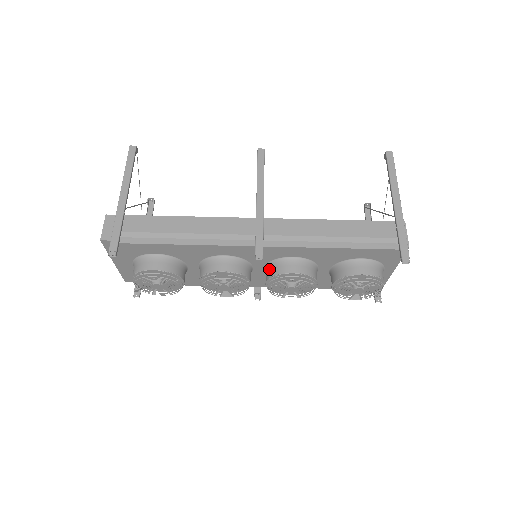
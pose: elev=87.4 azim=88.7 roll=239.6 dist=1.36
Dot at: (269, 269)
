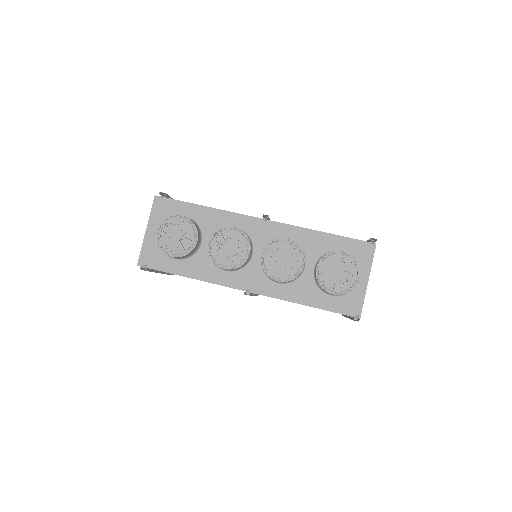
Dot at: occluded
